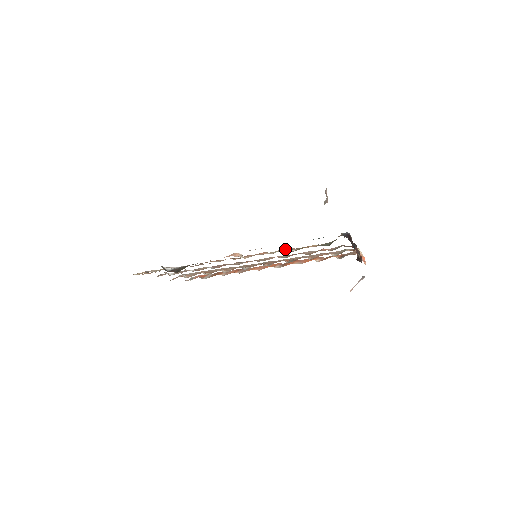
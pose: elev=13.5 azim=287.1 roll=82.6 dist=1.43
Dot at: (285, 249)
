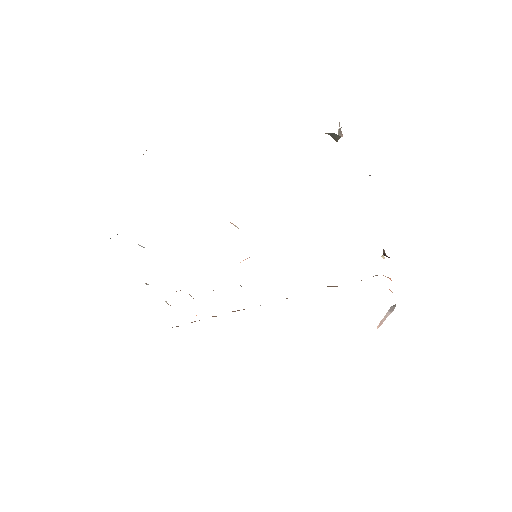
Dot at: occluded
